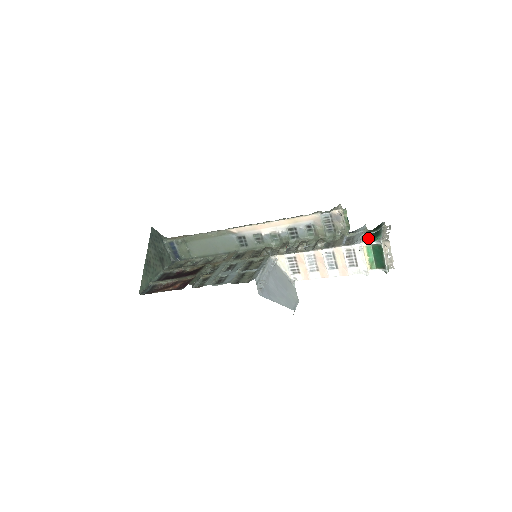
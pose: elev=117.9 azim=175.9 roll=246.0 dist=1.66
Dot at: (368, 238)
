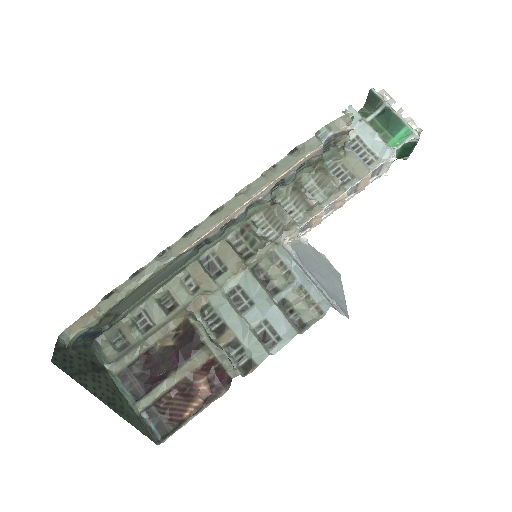
Dot at: (383, 134)
